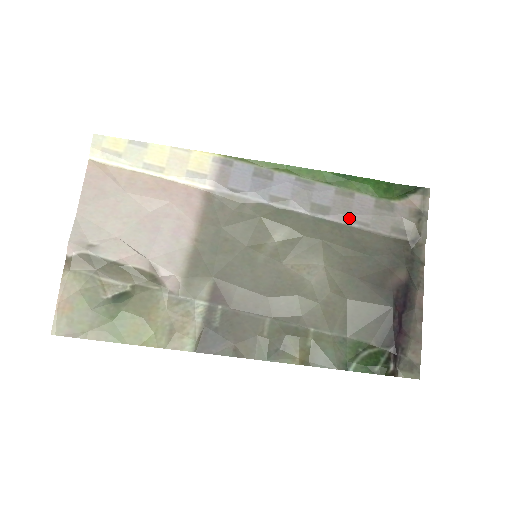
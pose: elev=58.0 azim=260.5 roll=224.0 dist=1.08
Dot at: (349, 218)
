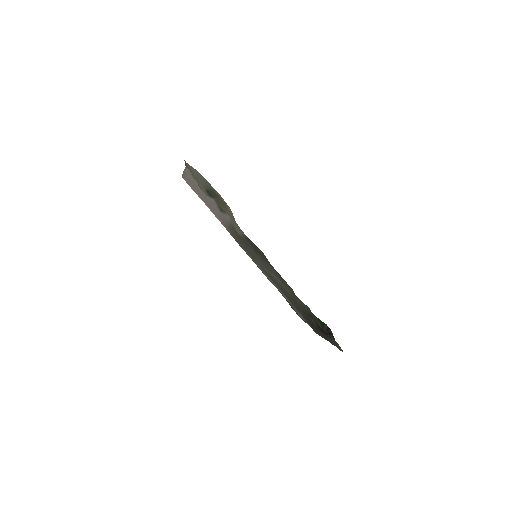
Dot at: occluded
